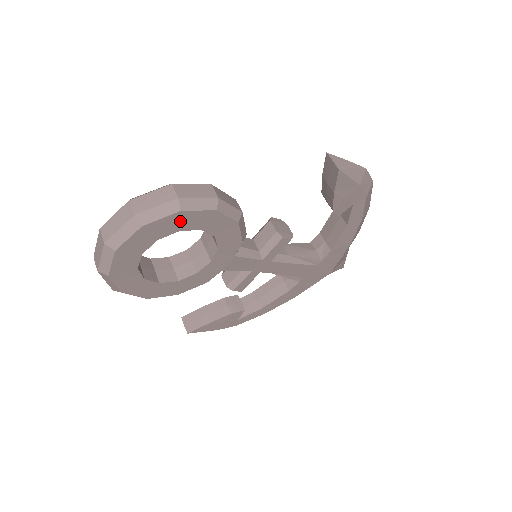
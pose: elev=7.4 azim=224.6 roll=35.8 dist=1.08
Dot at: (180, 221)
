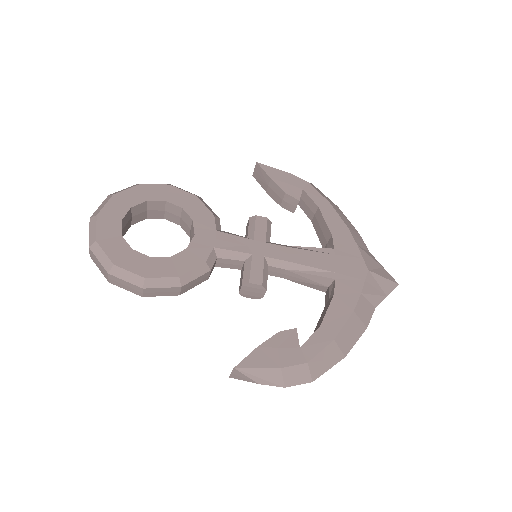
Dot at: (144, 193)
